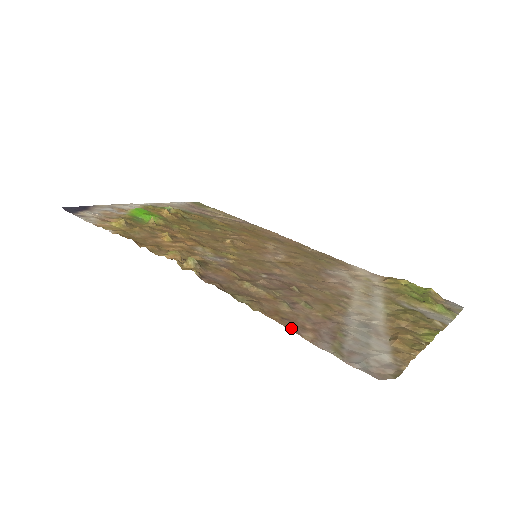
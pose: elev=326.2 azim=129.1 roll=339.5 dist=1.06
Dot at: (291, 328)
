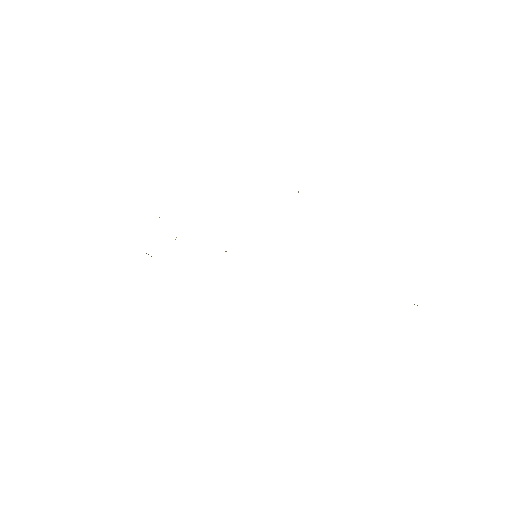
Dot at: occluded
